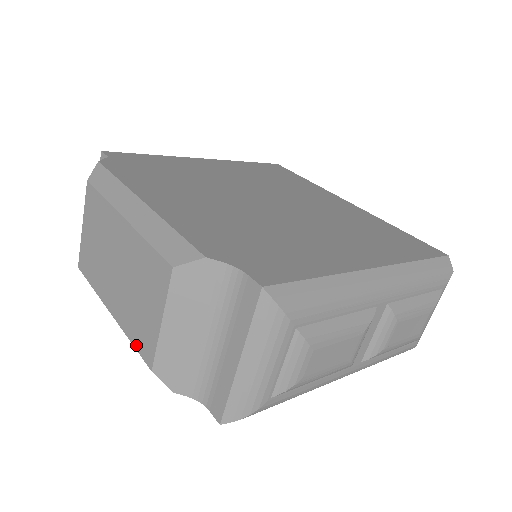
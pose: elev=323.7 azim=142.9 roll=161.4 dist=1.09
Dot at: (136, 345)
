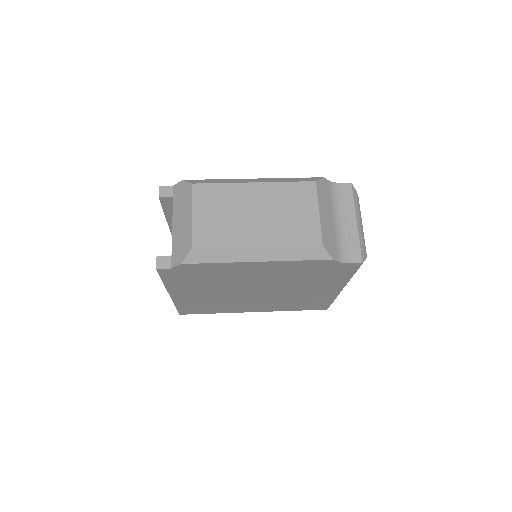
Dot at: (300, 243)
